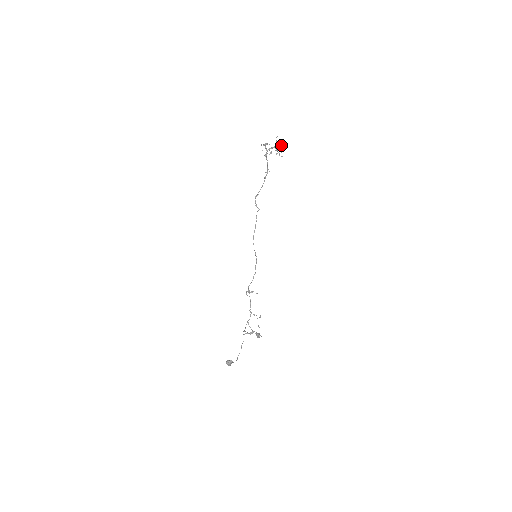
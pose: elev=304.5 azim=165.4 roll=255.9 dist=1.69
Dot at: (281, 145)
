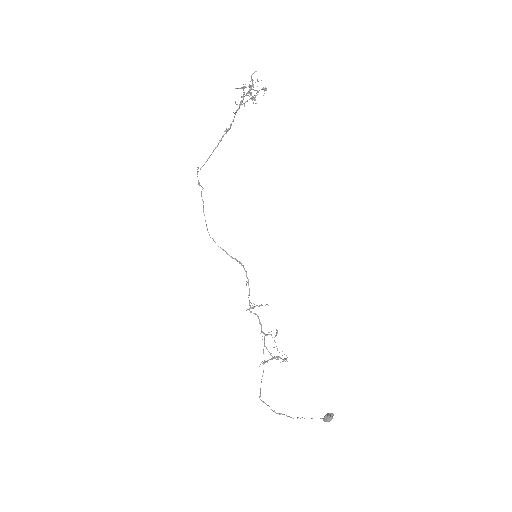
Dot at: occluded
